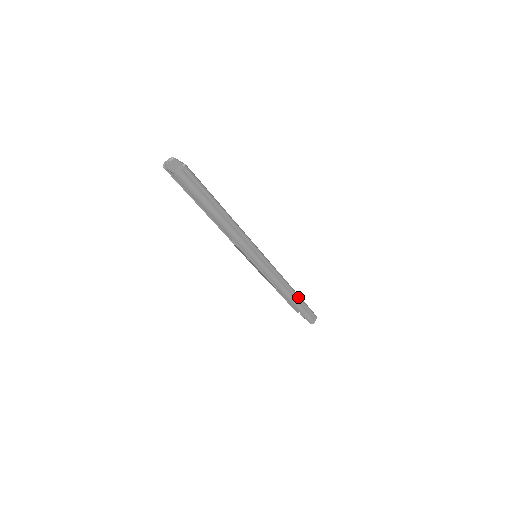
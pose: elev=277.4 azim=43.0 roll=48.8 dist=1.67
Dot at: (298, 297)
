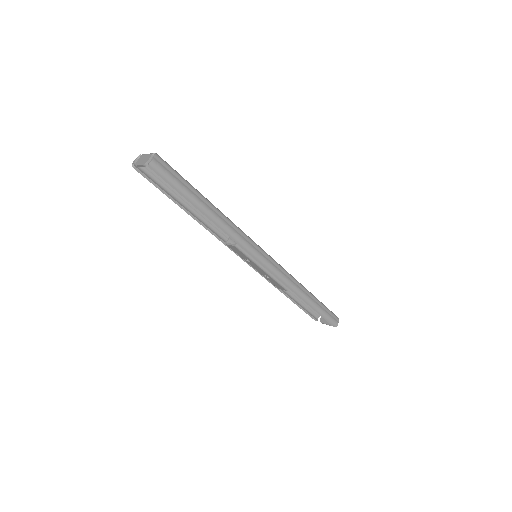
Dot at: (313, 296)
